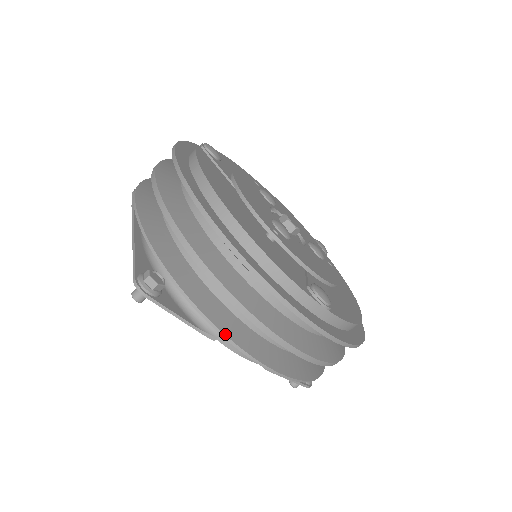
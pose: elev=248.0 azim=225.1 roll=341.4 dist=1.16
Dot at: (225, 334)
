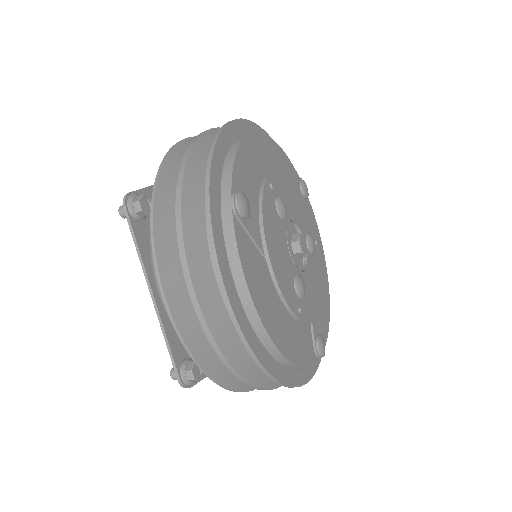
Dot at: occluded
